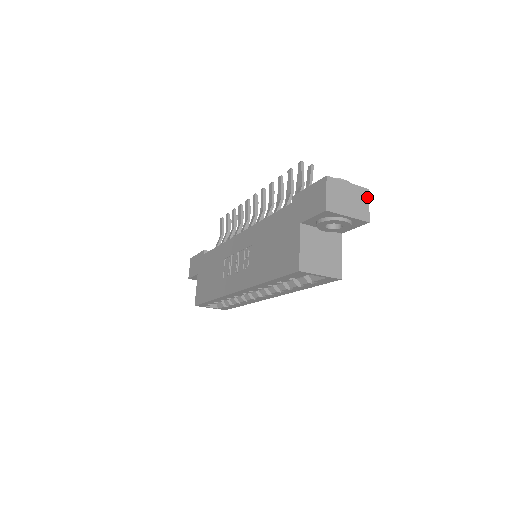
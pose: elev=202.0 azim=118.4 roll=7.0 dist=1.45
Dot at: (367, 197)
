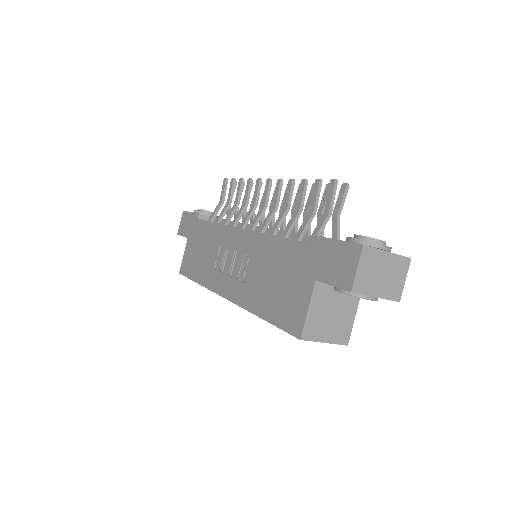
Dot at: (406, 269)
